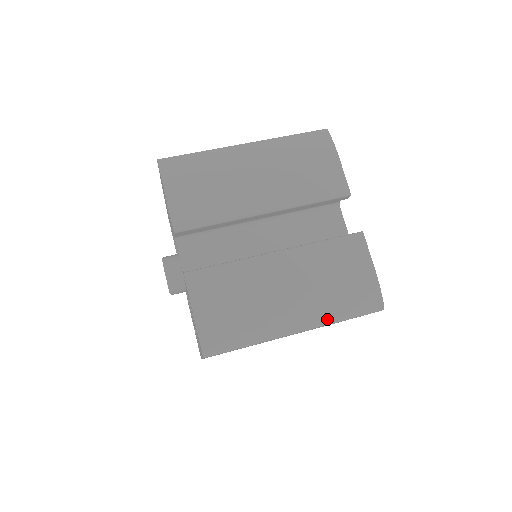
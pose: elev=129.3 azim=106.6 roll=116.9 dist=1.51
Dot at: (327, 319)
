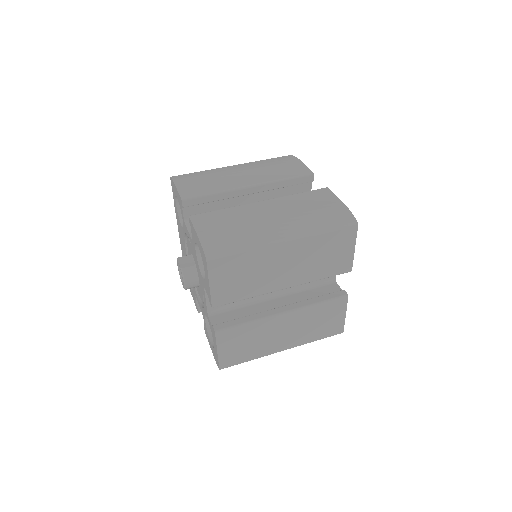
Dot at: (309, 230)
